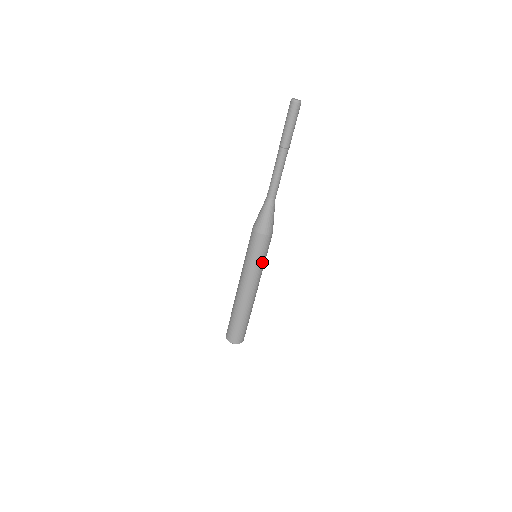
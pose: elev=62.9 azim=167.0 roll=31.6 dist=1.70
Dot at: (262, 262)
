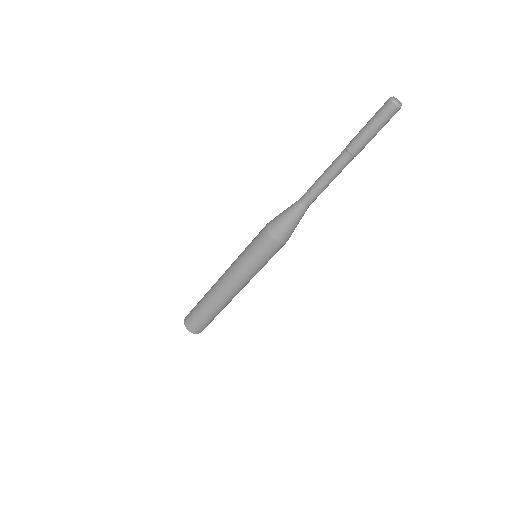
Dot at: occluded
